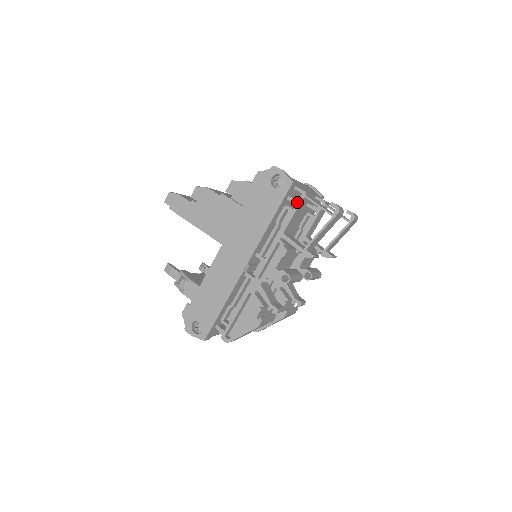
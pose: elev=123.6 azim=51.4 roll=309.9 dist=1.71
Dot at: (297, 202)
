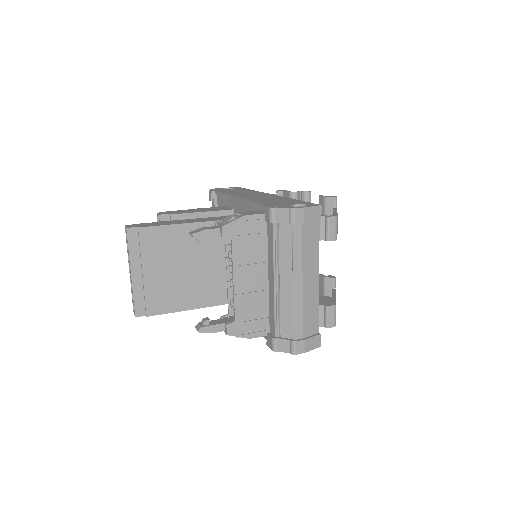
Dot at: occluded
